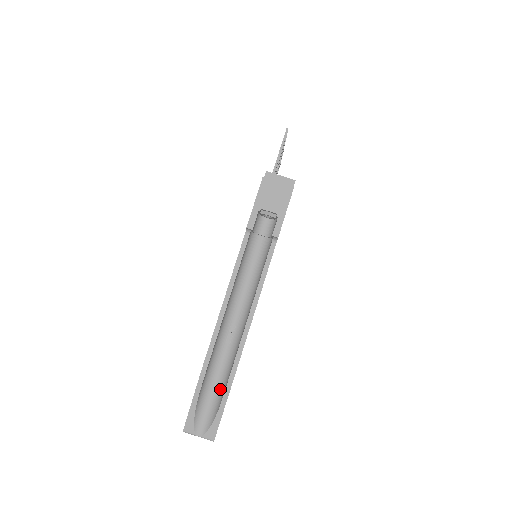
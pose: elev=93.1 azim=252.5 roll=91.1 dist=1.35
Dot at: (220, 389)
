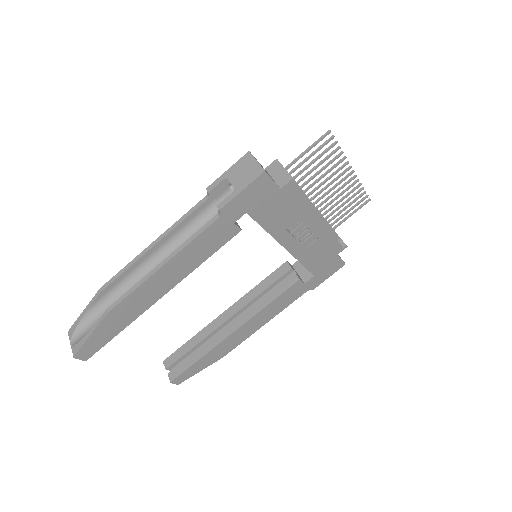
Dot at: occluded
